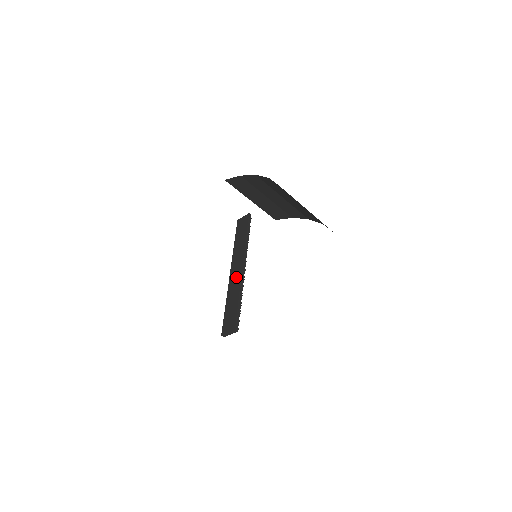
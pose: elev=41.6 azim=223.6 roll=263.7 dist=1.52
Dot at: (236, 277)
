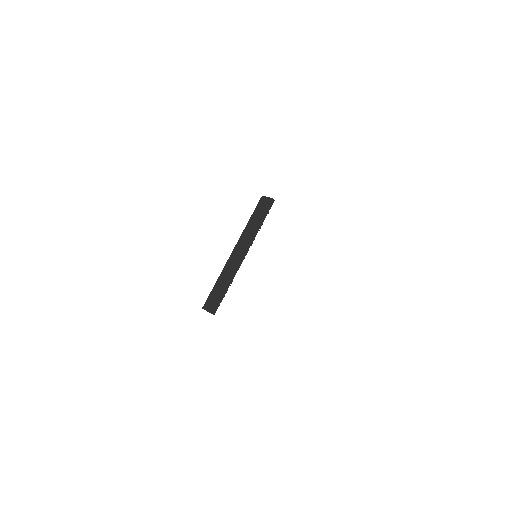
Dot at: (234, 262)
